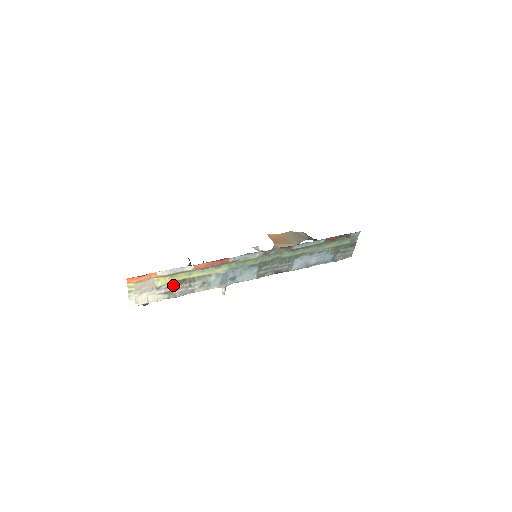
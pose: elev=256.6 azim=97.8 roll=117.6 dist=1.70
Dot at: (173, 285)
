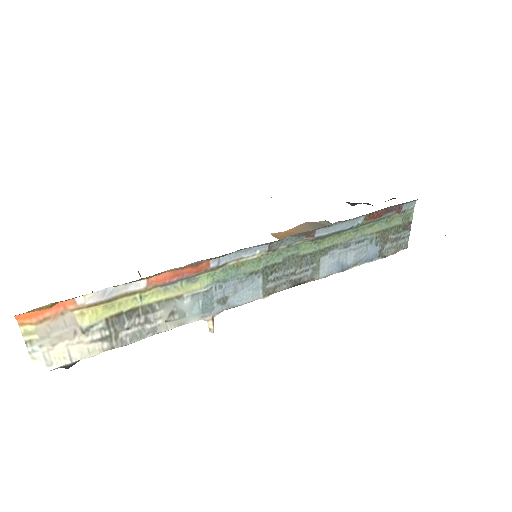
Dot at: (114, 322)
